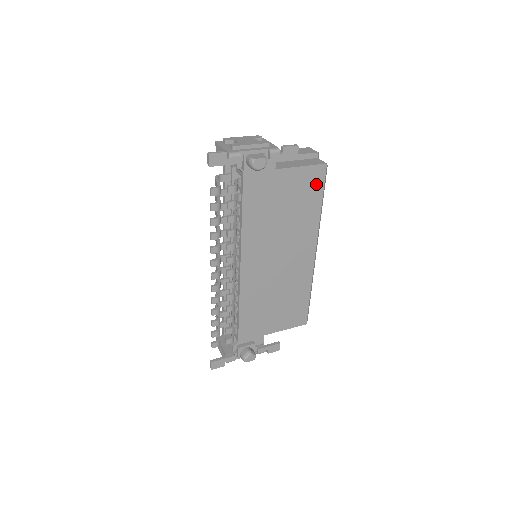
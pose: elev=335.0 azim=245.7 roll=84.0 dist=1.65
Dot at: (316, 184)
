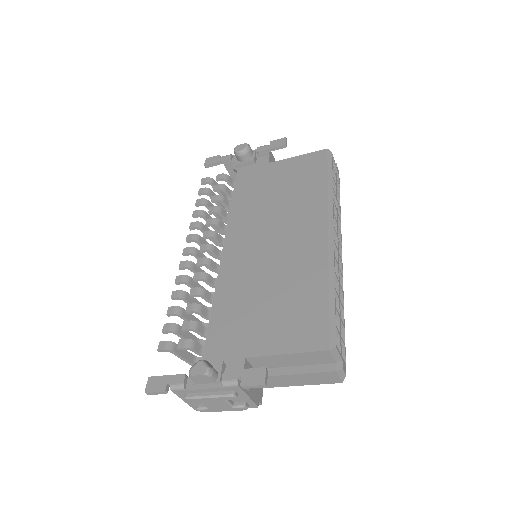
Dot at: (317, 166)
